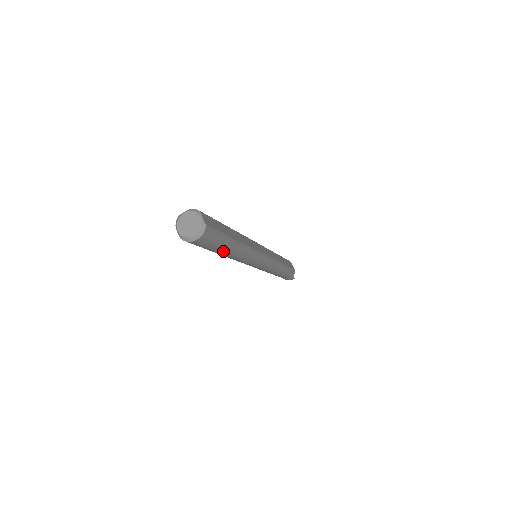
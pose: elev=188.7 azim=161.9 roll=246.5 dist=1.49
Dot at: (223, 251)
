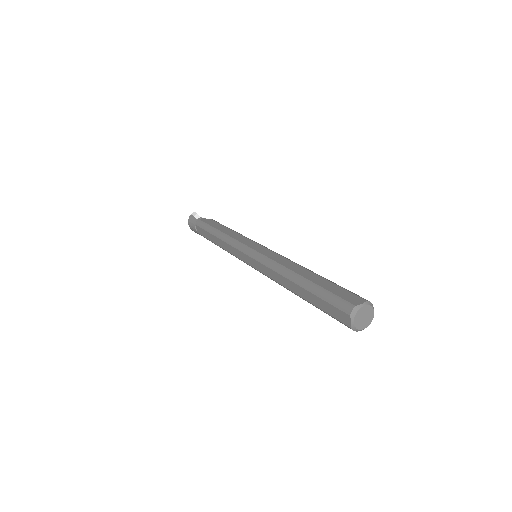
Dot at: occluded
